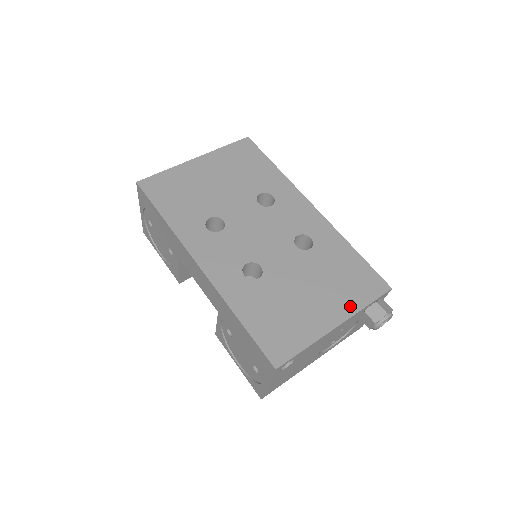
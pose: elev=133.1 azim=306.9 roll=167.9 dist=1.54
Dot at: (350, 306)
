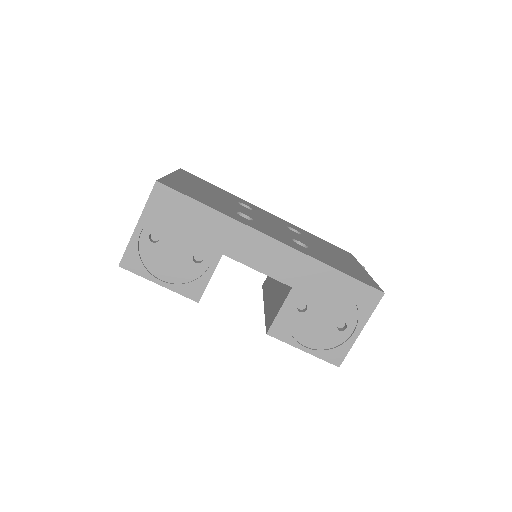
Dot at: (355, 262)
